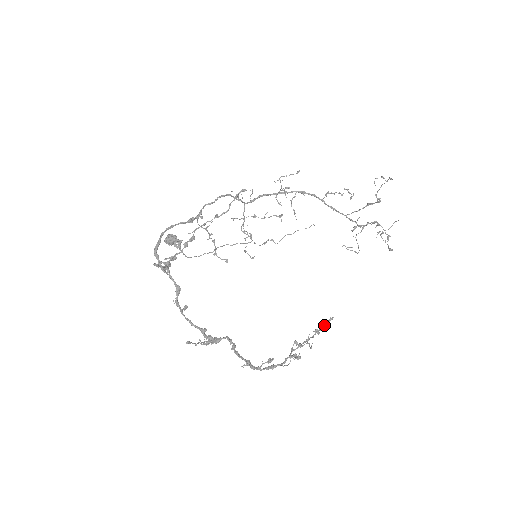
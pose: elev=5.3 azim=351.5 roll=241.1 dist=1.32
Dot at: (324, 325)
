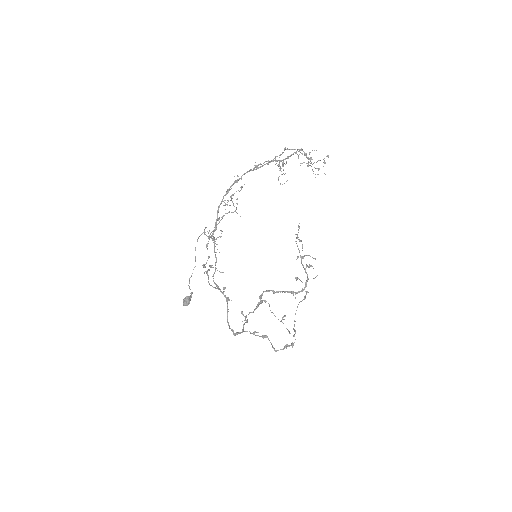
Dot at: (298, 232)
